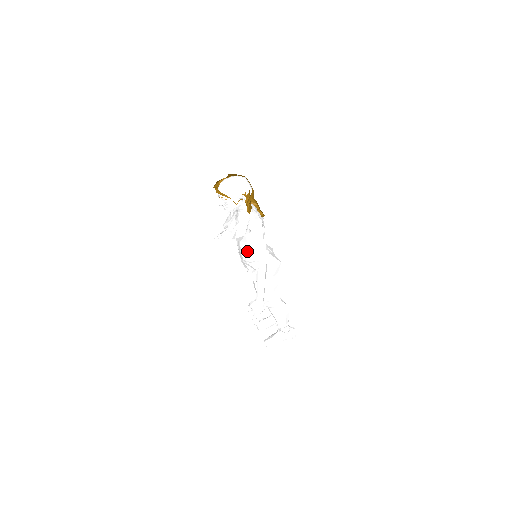
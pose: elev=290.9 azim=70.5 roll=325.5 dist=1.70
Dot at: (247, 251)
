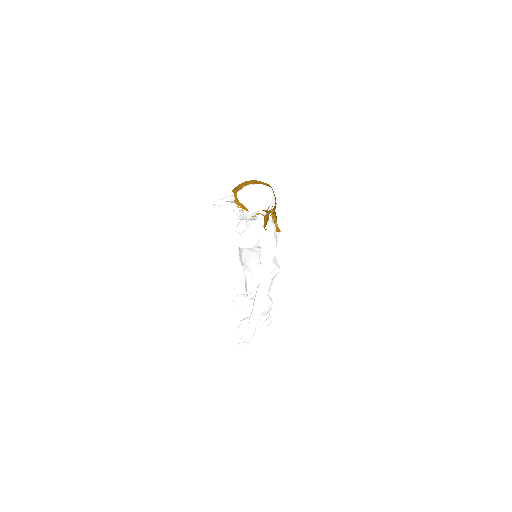
Dot at: (249, 258)
